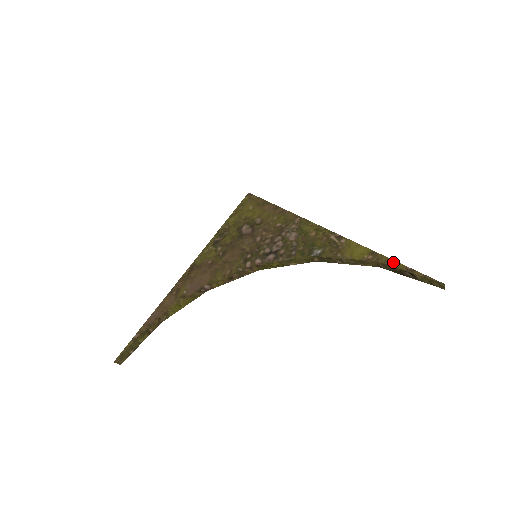
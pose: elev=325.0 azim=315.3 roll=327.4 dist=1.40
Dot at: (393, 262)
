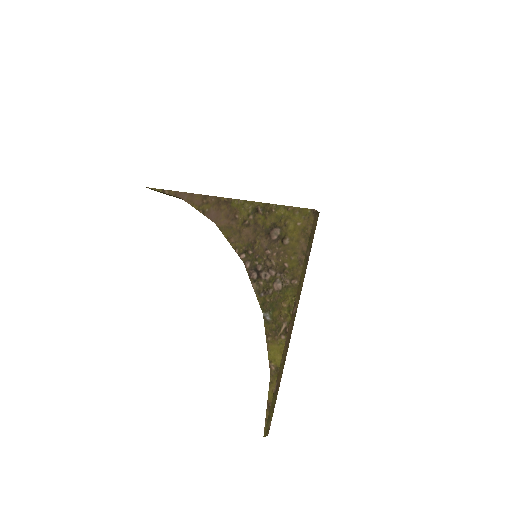
Dot at: (272, 390)
